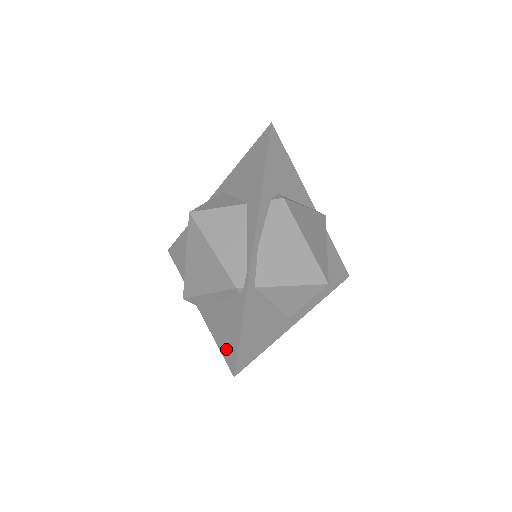
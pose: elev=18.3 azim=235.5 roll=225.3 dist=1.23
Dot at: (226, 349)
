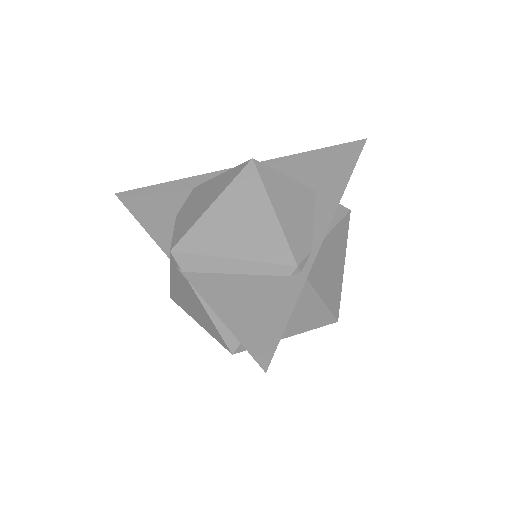
Dot at: (250, 334)
